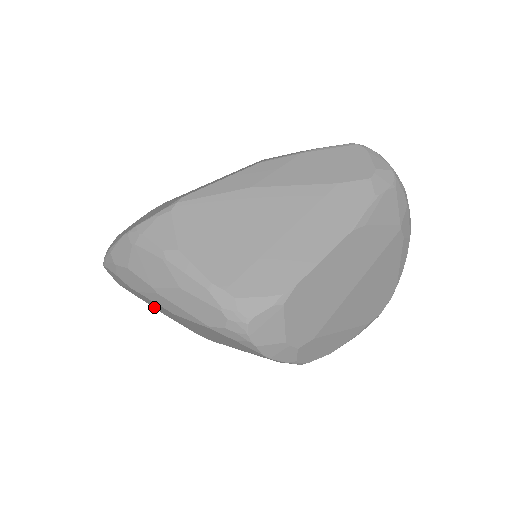
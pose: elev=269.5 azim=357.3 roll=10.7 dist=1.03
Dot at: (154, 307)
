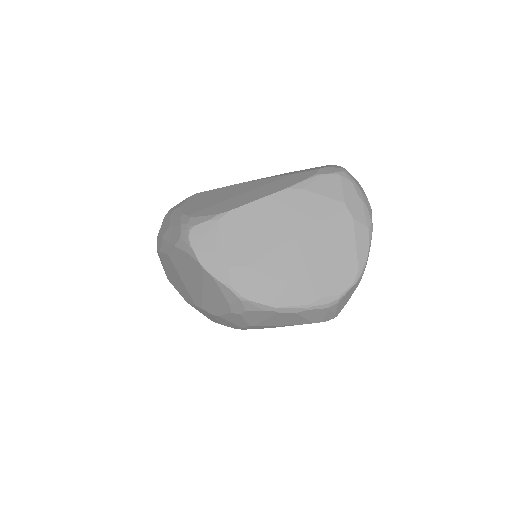
Dot at: (181, 293)
